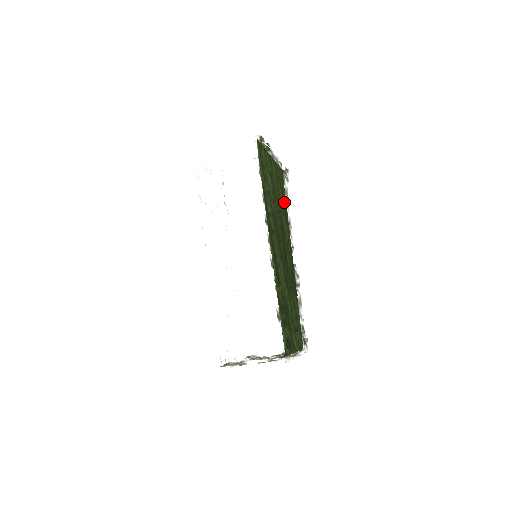
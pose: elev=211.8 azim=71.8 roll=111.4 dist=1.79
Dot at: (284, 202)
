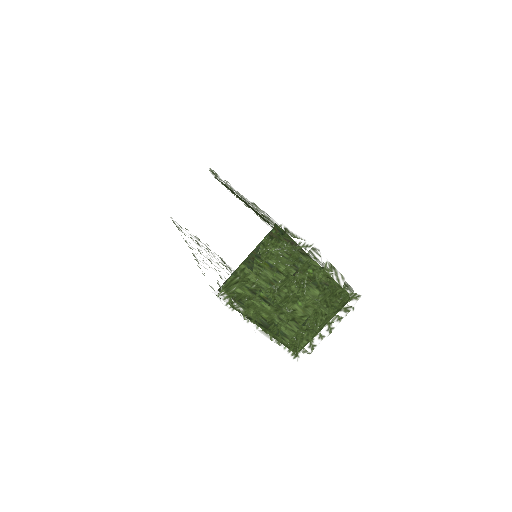
Dot at: occluded
